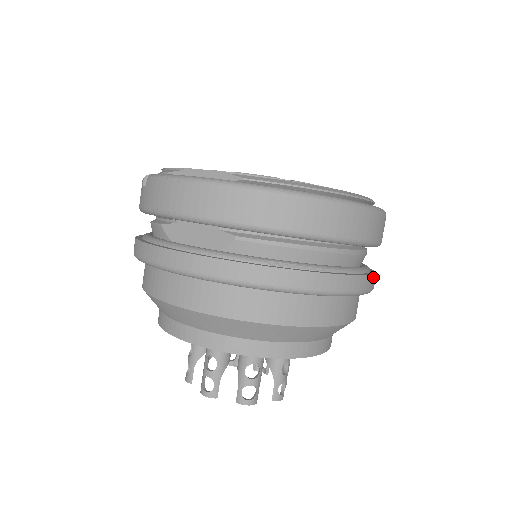
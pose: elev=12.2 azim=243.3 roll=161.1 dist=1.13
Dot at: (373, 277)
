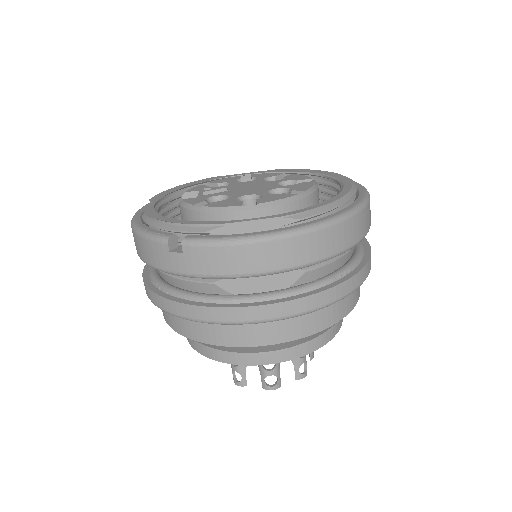
Dot at: occluded
